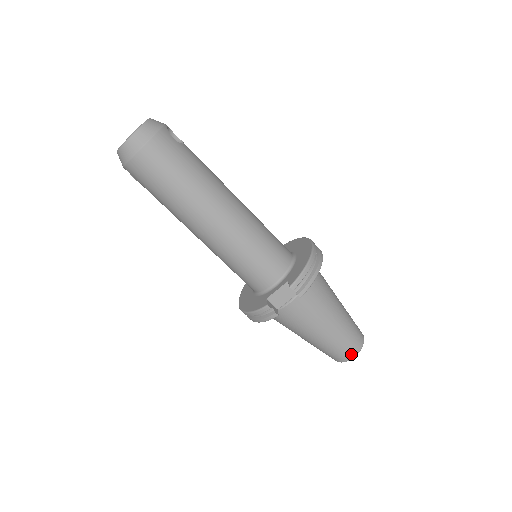
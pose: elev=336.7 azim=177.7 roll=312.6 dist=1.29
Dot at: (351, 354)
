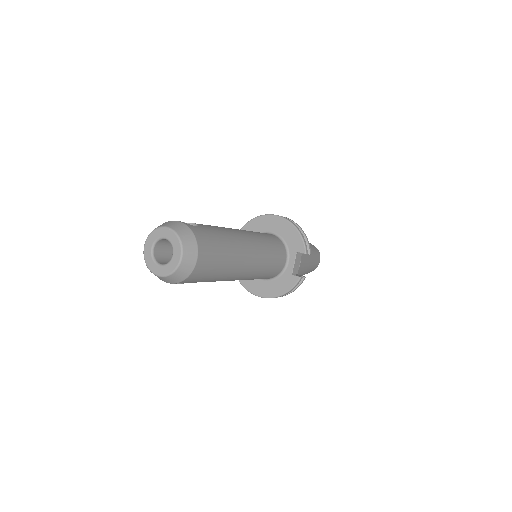
Dot at: (319, 260)
